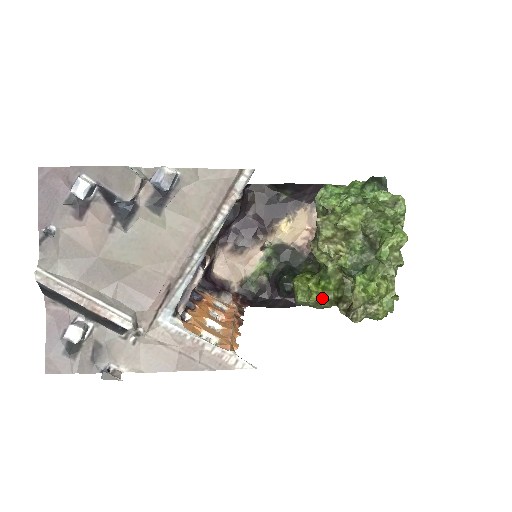
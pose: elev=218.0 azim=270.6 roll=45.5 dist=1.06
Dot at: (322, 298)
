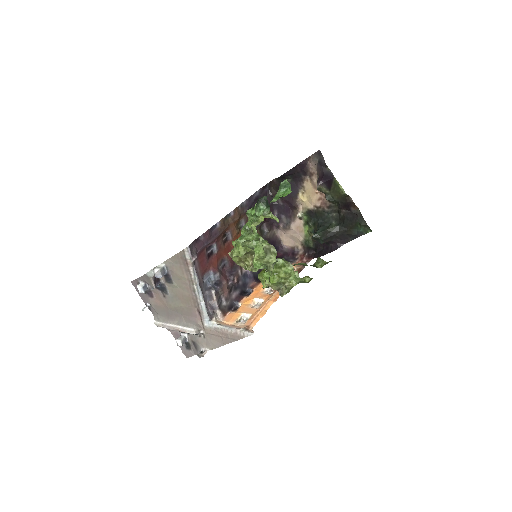
Dot at: occluded
